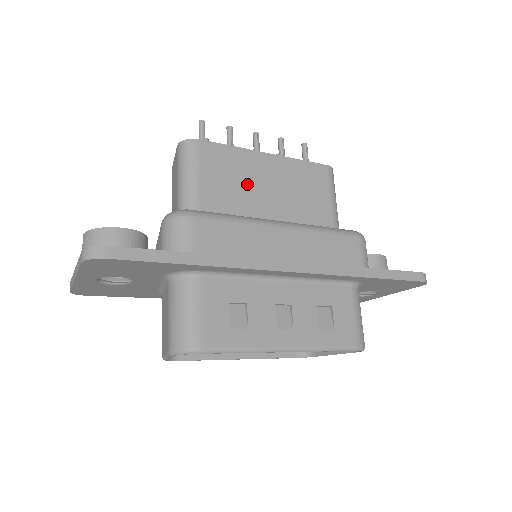
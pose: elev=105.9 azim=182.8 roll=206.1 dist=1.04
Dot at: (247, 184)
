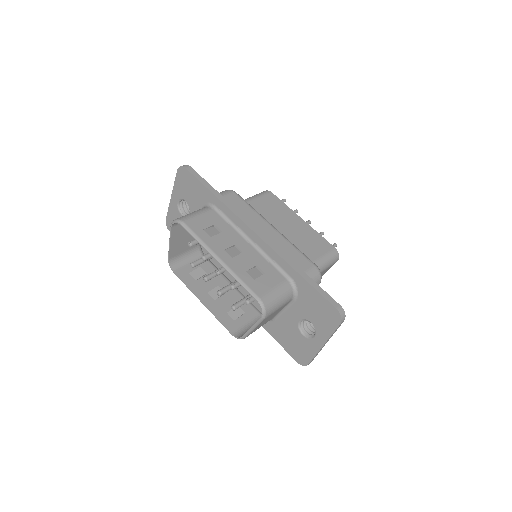
Dot at: (277, 217)
